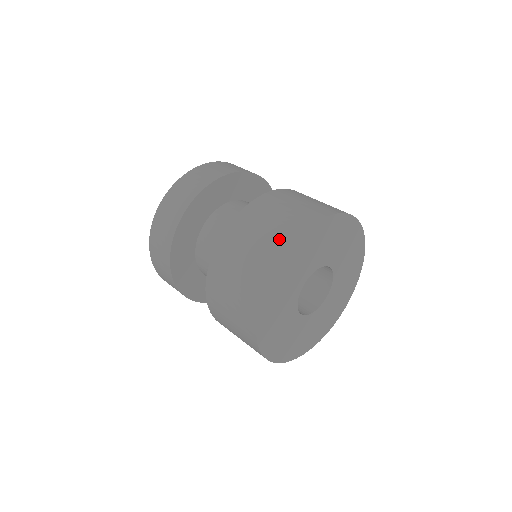
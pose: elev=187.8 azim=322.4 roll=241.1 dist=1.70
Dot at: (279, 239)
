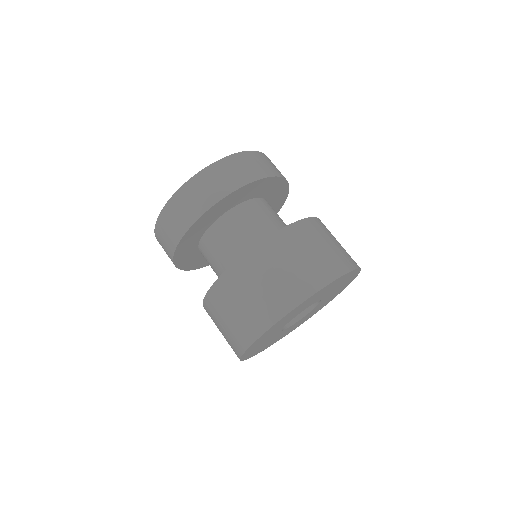
Dot at: (246, 330)
